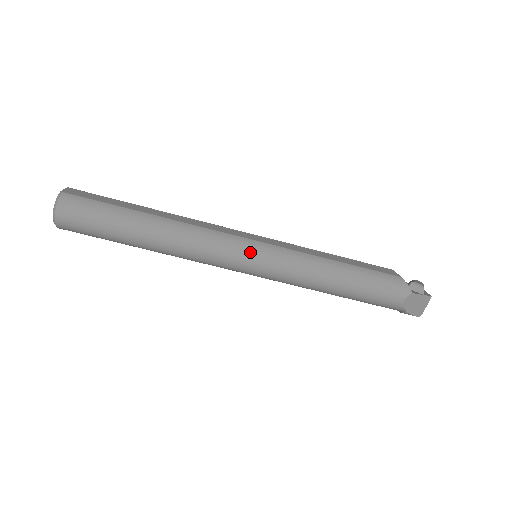
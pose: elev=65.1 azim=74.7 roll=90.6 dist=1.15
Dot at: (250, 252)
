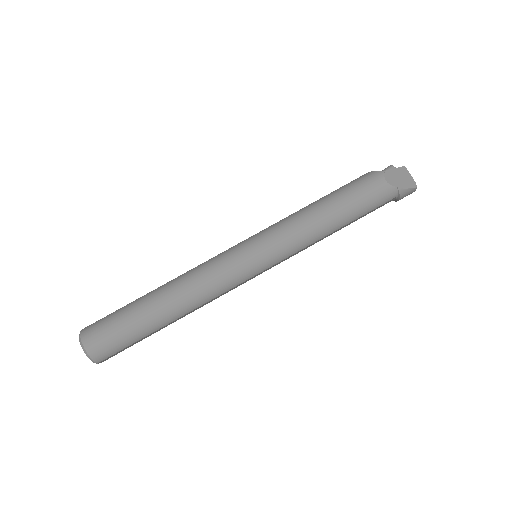
Dot at: (243, 248)
